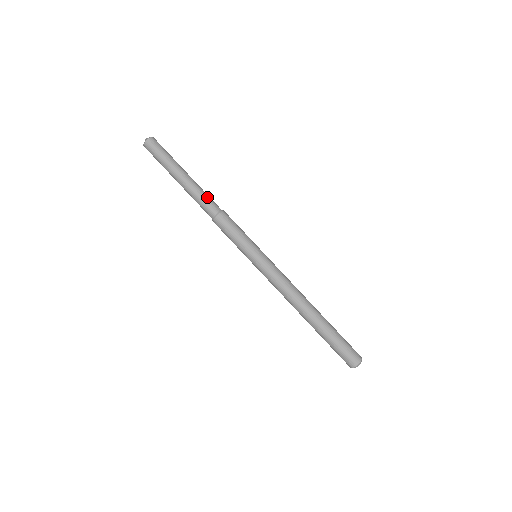
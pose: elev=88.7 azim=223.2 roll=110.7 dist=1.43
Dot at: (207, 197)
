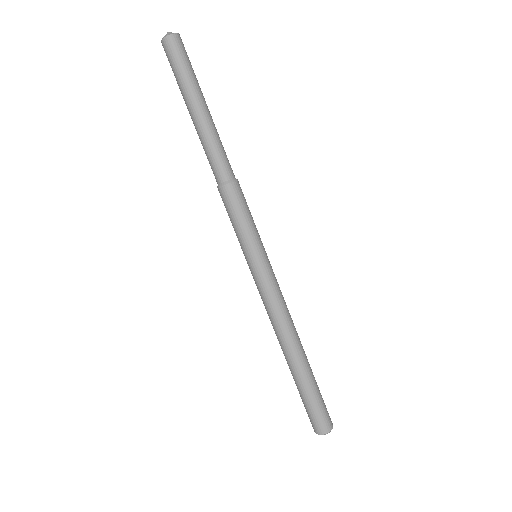
Dot at: (225, 152)
